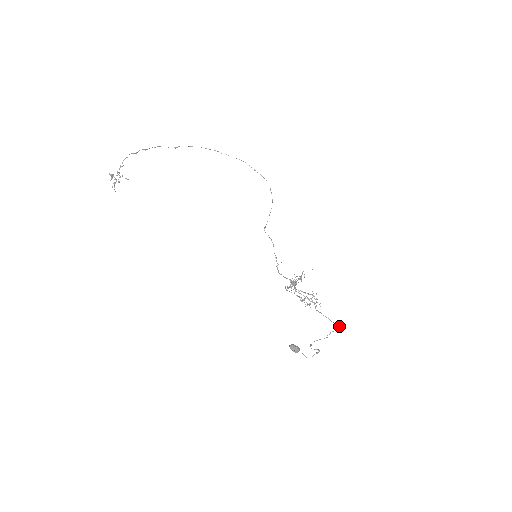
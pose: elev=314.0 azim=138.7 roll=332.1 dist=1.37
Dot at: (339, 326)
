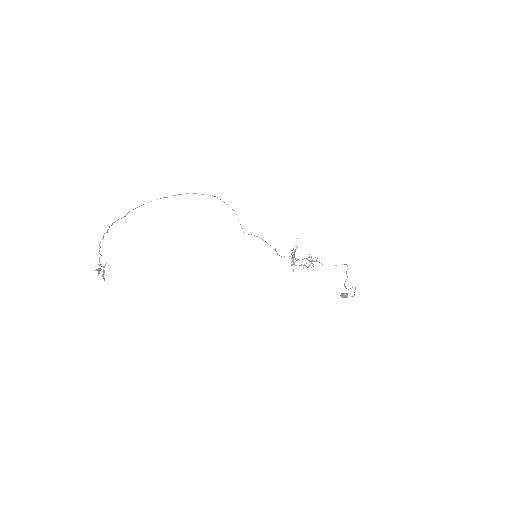
Dot at: (346, 264)
